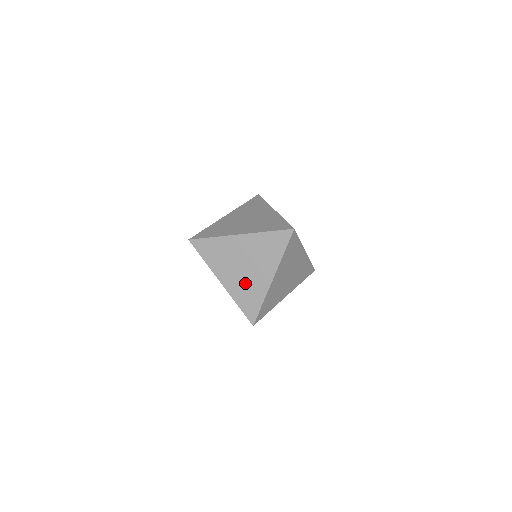
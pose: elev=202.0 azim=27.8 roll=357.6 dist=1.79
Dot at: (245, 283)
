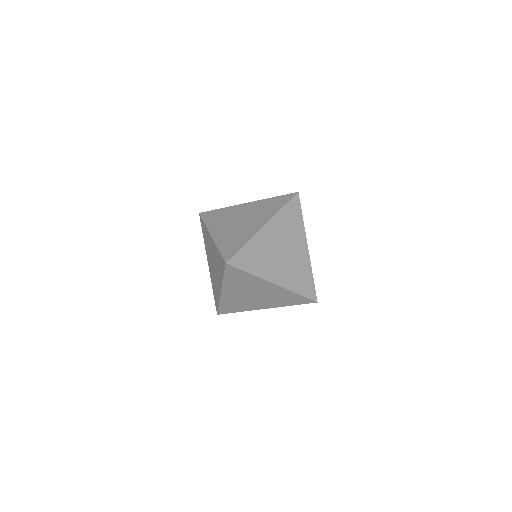
Dot at: (235, 232)
